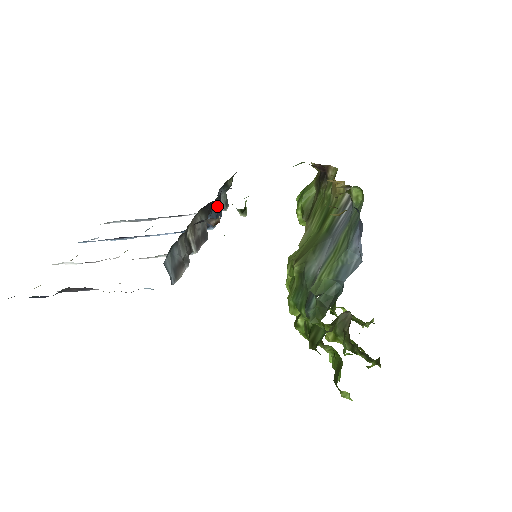
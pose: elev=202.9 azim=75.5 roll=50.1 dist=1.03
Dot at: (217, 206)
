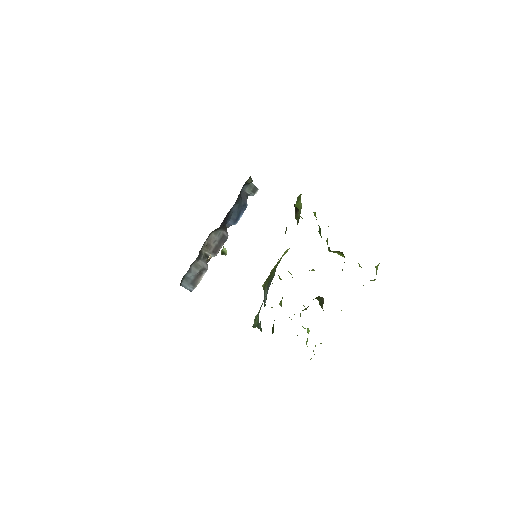
Dot at: (237, 208)
